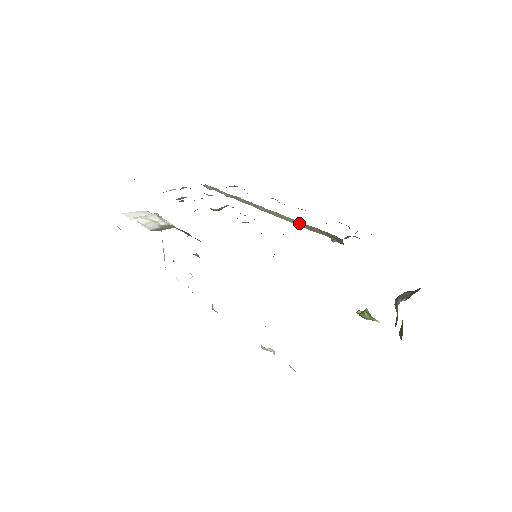
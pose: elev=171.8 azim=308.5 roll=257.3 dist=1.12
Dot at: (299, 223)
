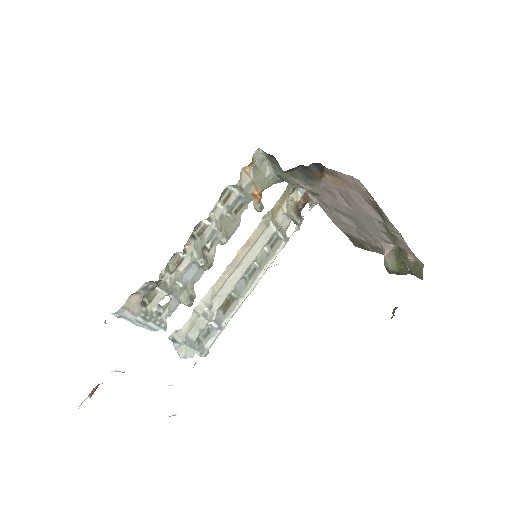
Dot at: (264, 223)
